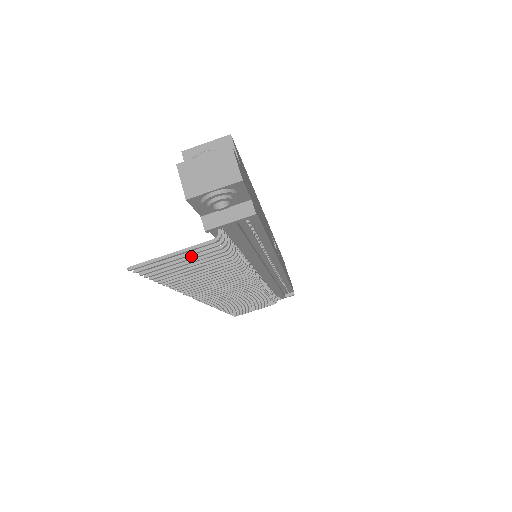
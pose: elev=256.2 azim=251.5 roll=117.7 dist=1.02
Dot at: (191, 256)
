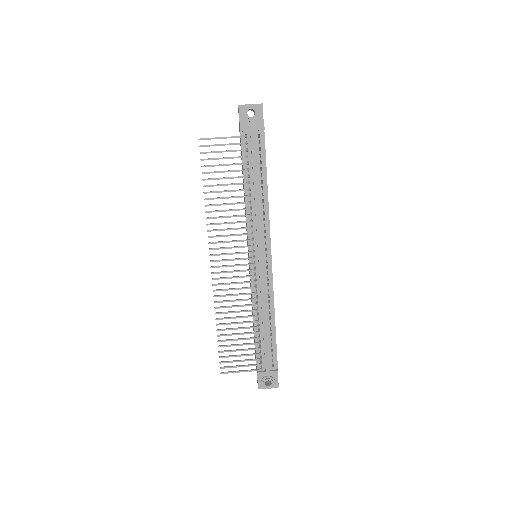
Dot at: (228, 150)
